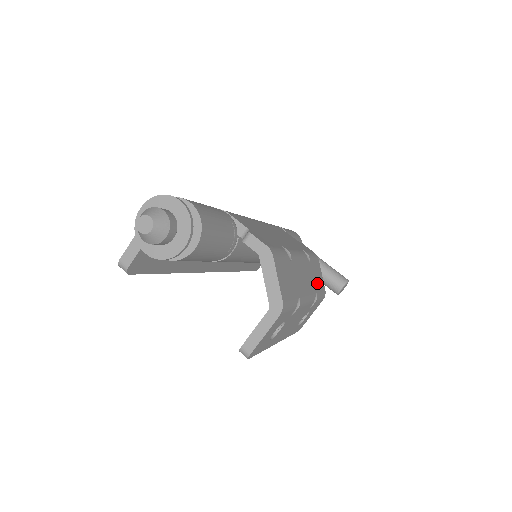
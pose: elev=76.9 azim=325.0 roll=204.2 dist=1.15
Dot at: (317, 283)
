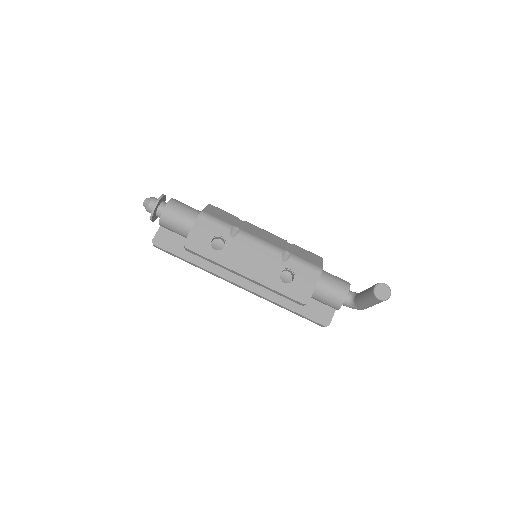
Dot at: (299, 254)
